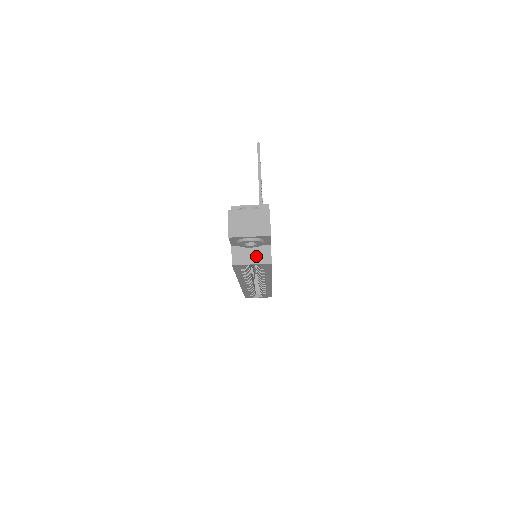
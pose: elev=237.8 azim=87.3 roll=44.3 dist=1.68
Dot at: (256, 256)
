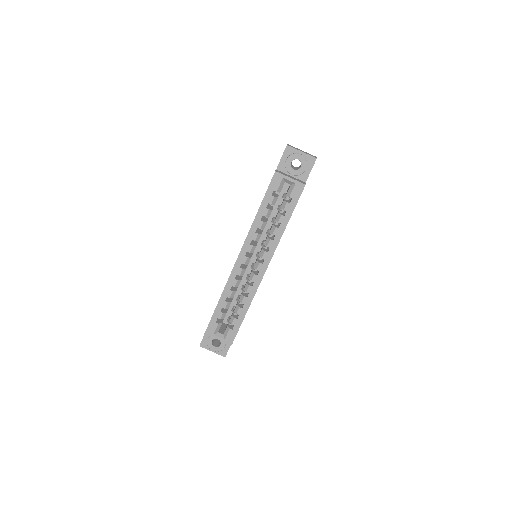
Dot at: (294, 178)
